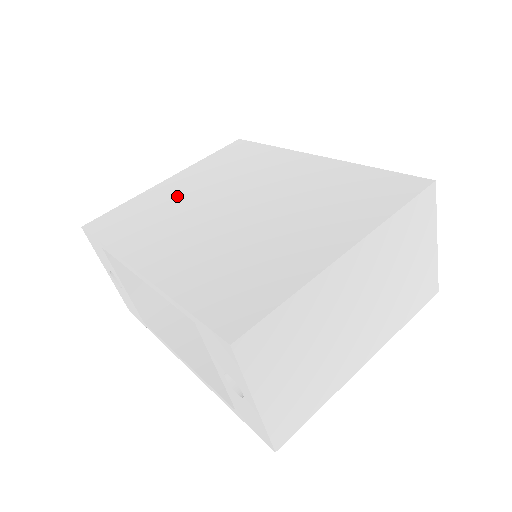
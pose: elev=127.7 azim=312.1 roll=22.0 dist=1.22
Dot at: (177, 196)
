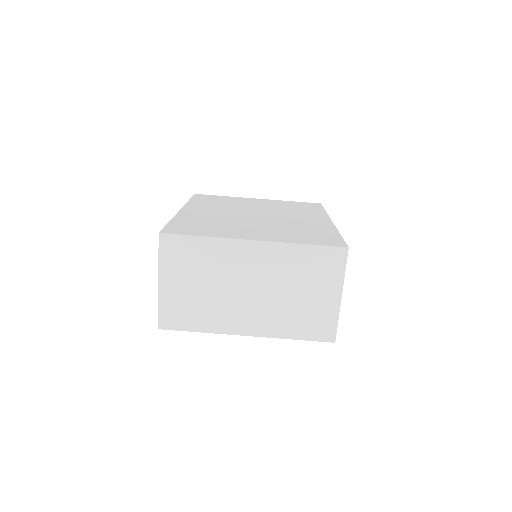
Dot at: (246, 203)
